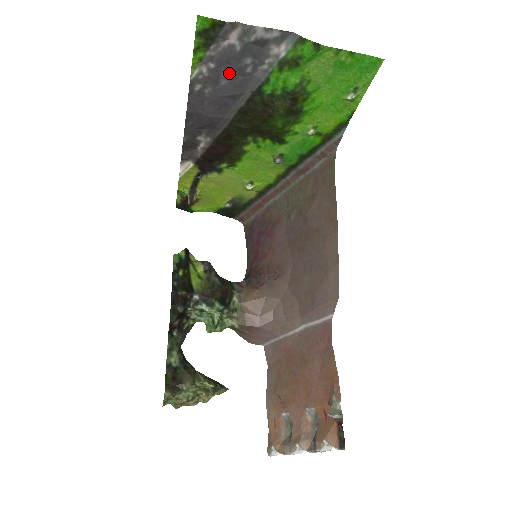
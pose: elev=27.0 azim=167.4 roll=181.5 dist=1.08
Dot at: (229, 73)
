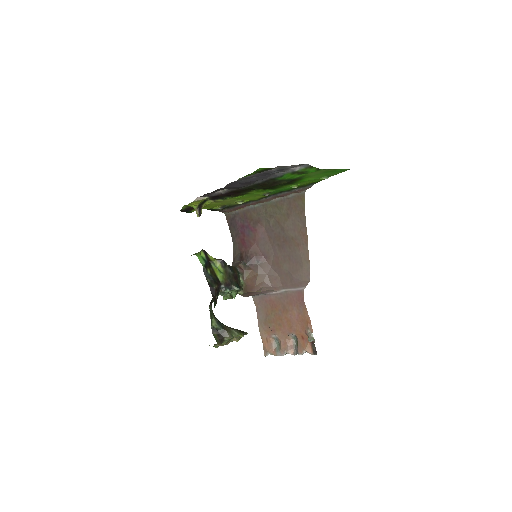
Dot at: occluded
